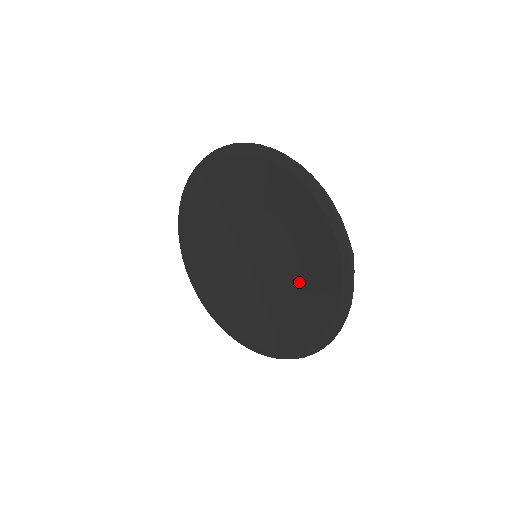
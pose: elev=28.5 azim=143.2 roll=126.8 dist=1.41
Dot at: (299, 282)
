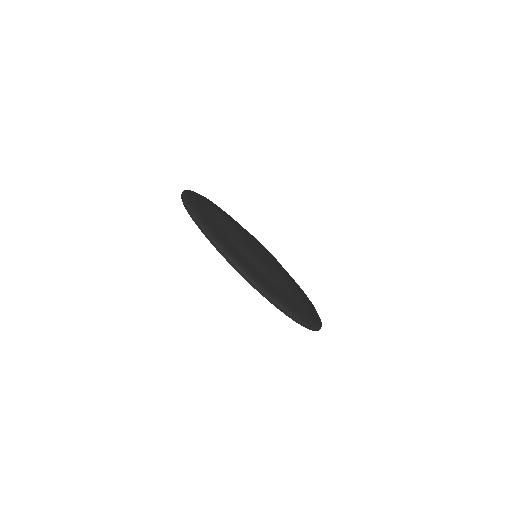
Dot at: occluded
